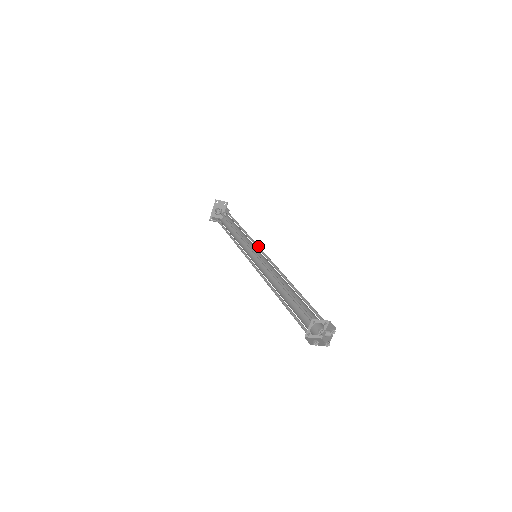
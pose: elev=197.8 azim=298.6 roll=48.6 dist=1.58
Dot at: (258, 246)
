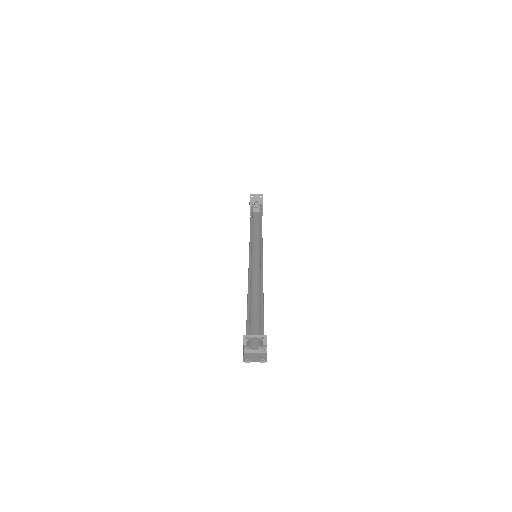
Dot at: (262, 244)
